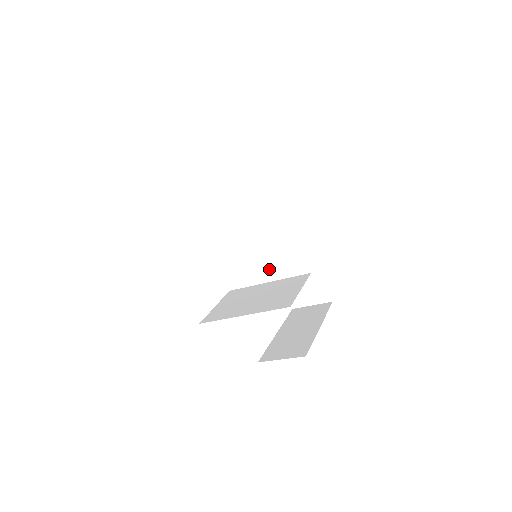
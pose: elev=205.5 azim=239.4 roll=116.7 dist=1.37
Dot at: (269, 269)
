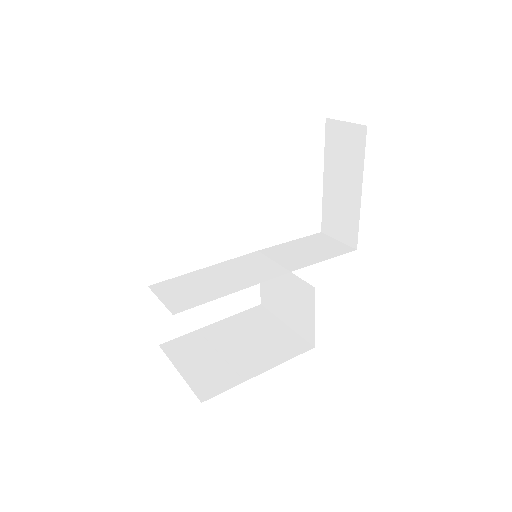
Dot at: (277, 274)
